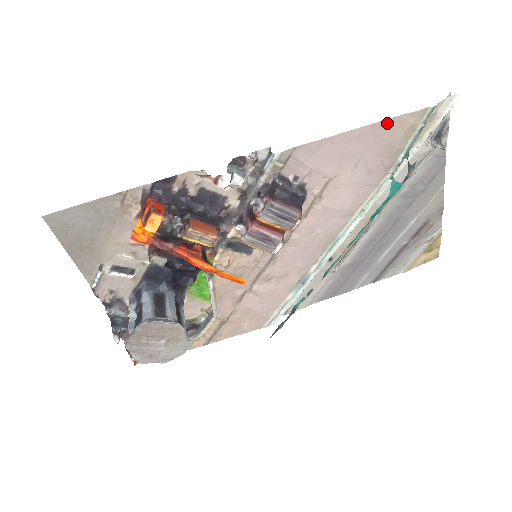
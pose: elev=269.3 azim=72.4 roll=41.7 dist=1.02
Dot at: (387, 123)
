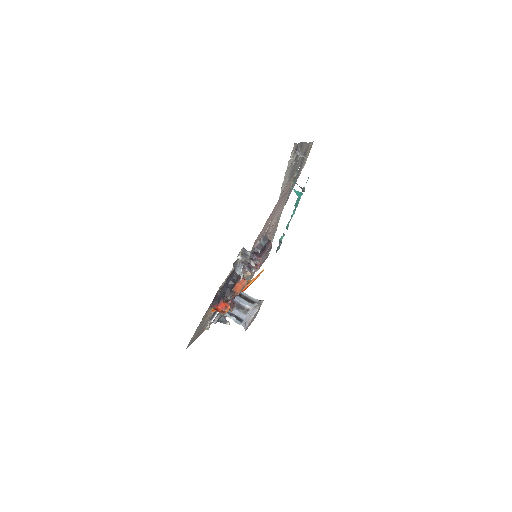
Dot at: (283, 193)
